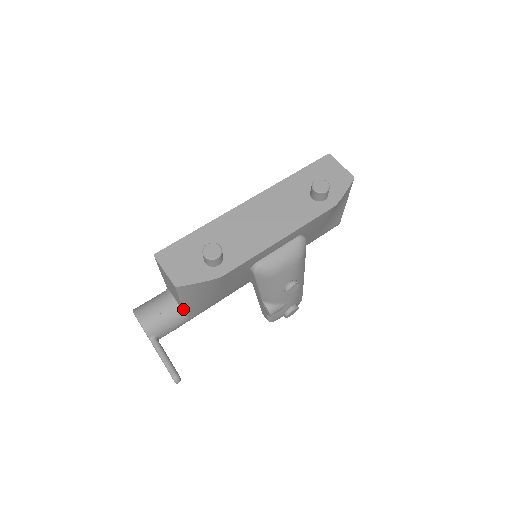
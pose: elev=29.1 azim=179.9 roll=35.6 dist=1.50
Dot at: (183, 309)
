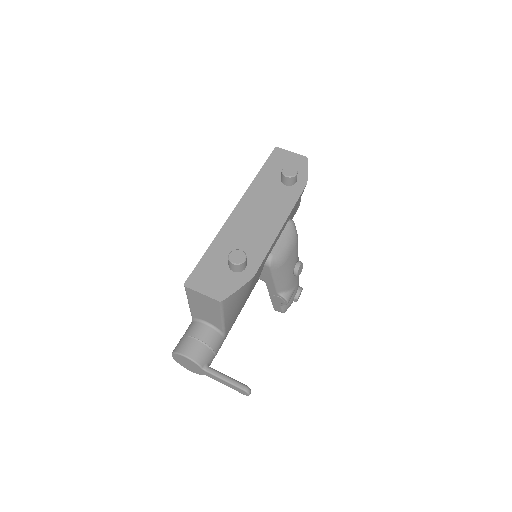
Dot at: (222, 327)
